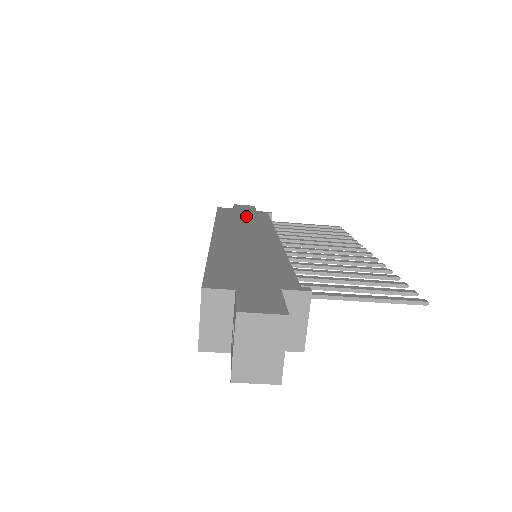
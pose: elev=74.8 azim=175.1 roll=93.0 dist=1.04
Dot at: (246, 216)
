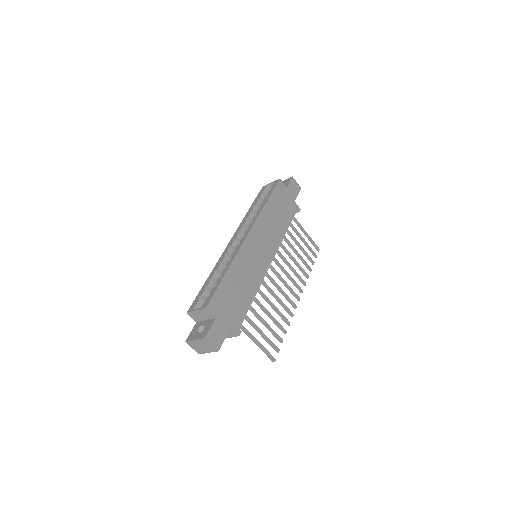
Dot at: (282, 210)
